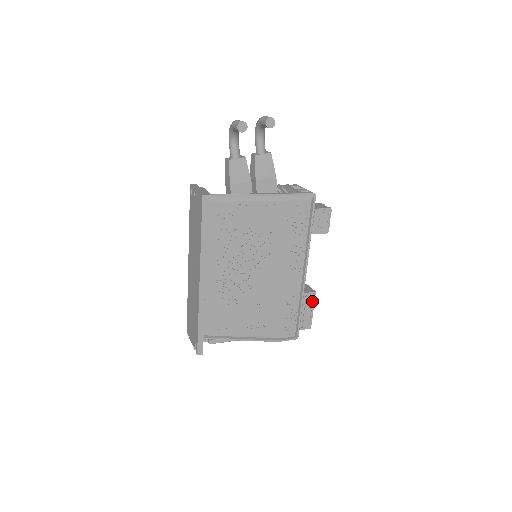
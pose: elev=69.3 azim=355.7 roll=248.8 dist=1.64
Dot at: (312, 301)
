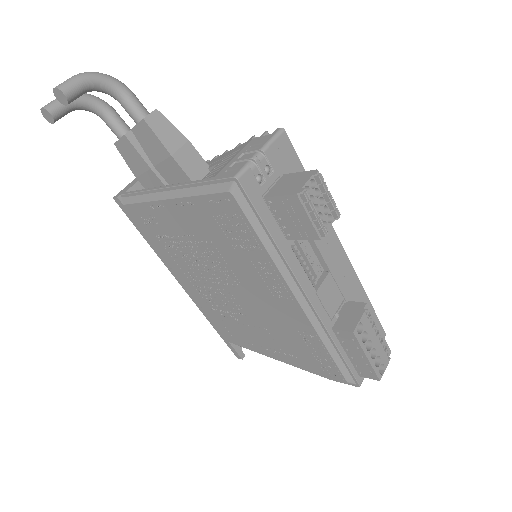
Dot at: (355, 343)
